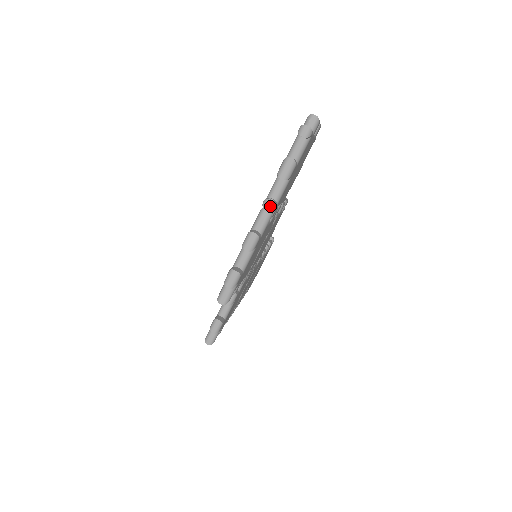
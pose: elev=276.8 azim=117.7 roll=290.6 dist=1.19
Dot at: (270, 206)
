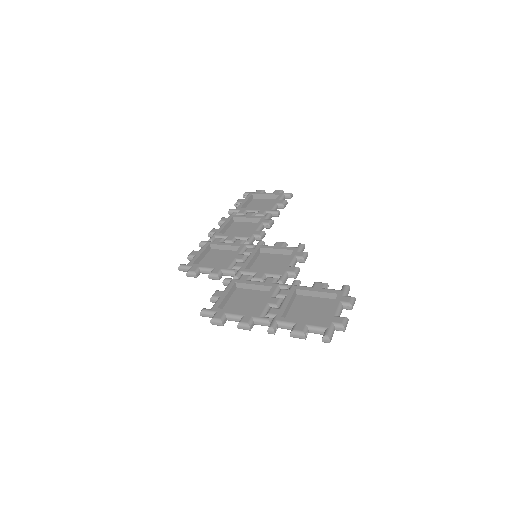
Dot at: (271, 333)
